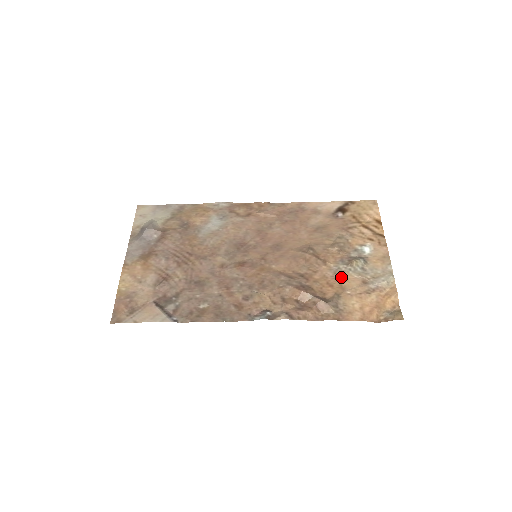
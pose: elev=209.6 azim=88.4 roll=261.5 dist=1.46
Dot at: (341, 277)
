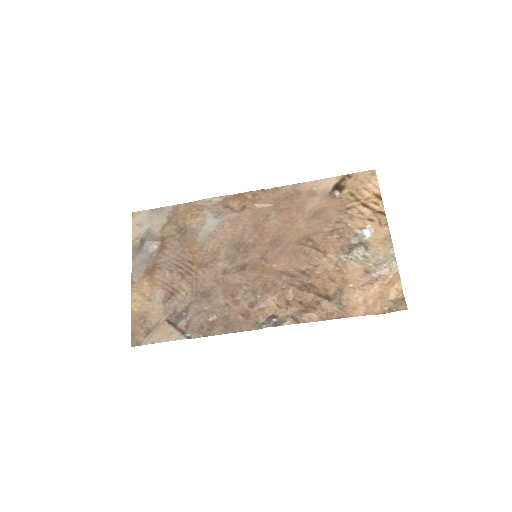
Dot at: (343, 269)
